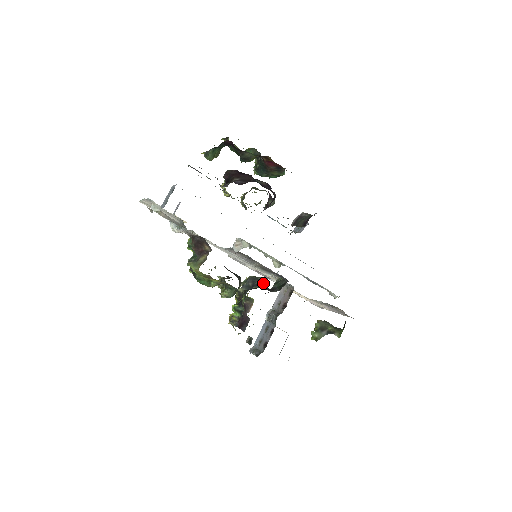
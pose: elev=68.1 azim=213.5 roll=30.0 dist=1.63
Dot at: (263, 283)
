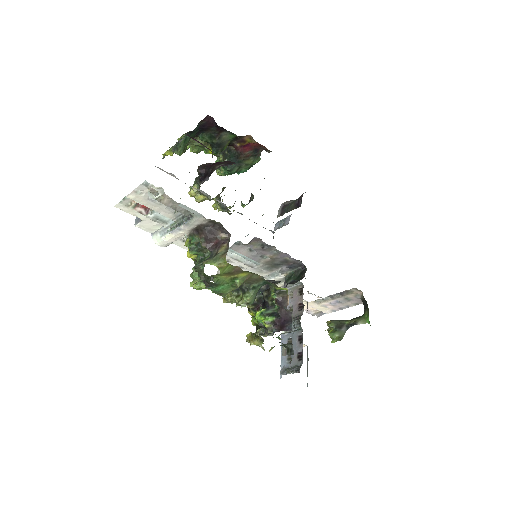
Dot at: occluded
